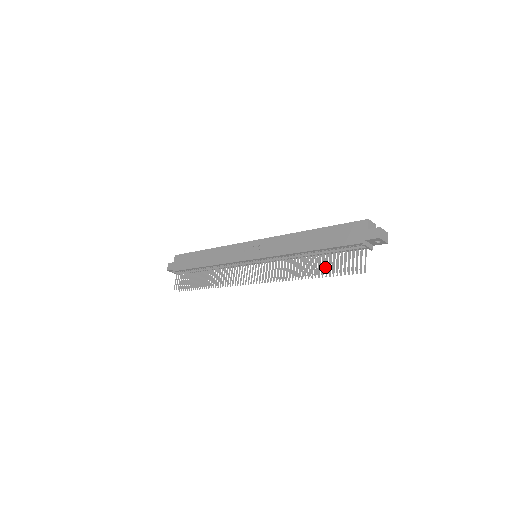
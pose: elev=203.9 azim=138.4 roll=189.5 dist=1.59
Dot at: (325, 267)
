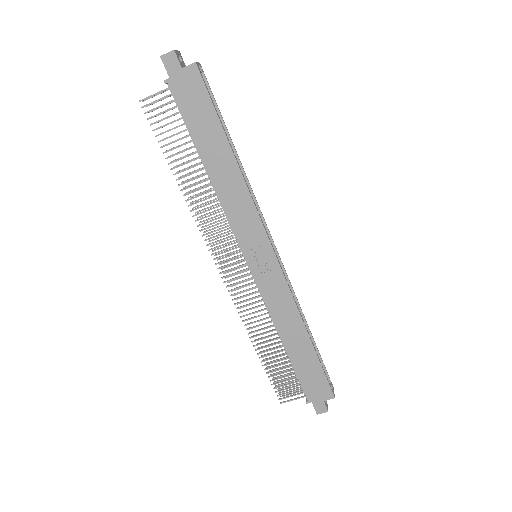
Dot at: occluded
